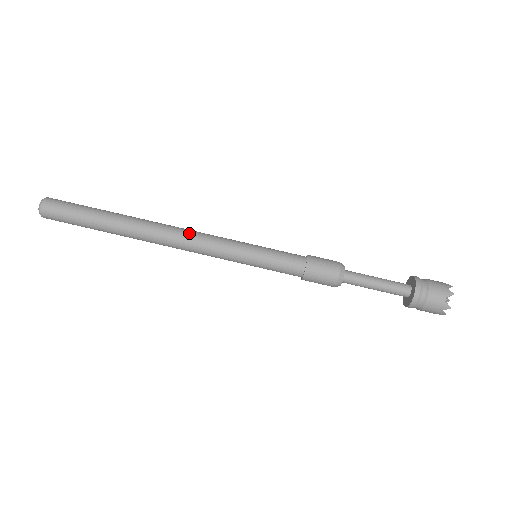
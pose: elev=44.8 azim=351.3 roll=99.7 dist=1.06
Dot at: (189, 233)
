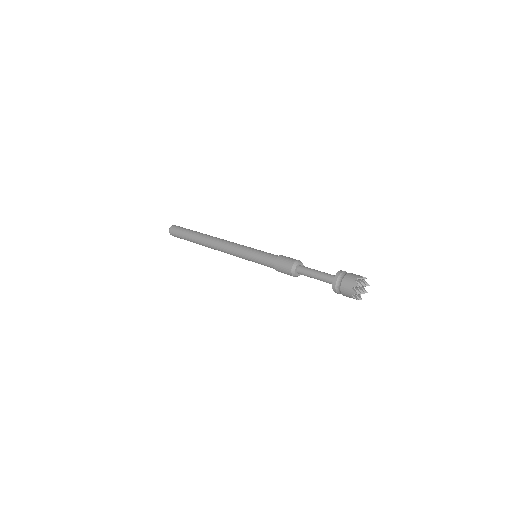
Dot at: (222, 247)
